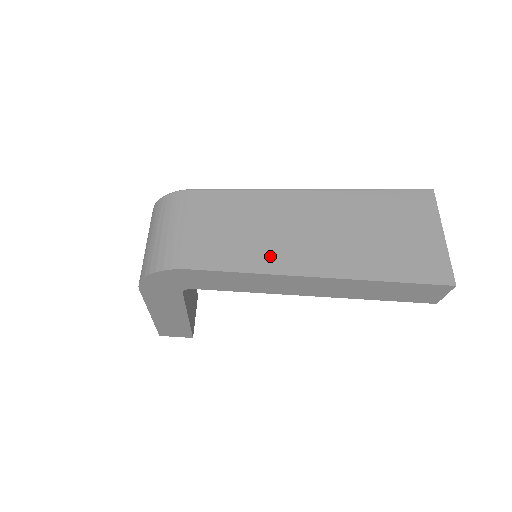
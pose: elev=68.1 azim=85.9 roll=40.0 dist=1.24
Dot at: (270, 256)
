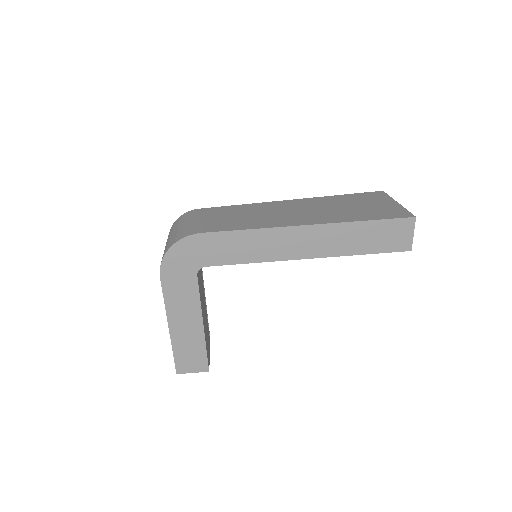
Dot at: (265, 222)
